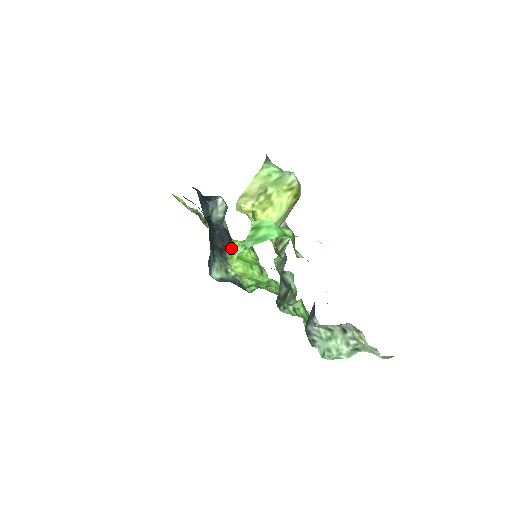
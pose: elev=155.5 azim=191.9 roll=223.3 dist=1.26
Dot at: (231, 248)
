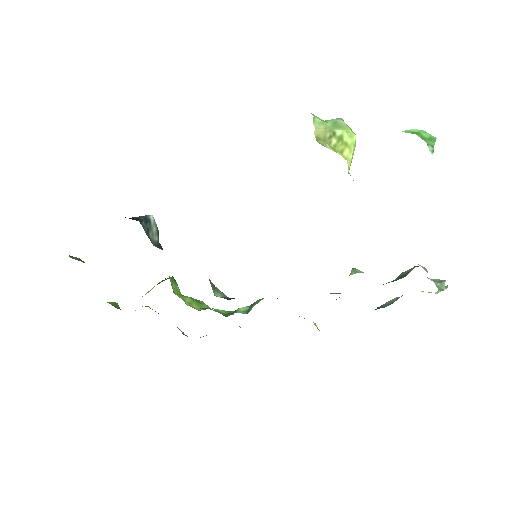
Dot at: occluded
